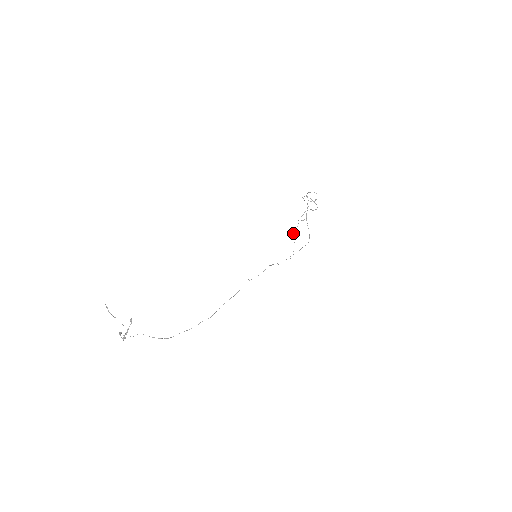
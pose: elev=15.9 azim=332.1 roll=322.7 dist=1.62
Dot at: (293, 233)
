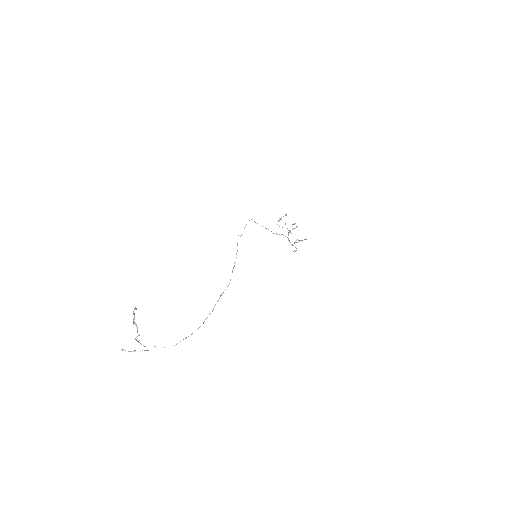
Dot at: occluded
